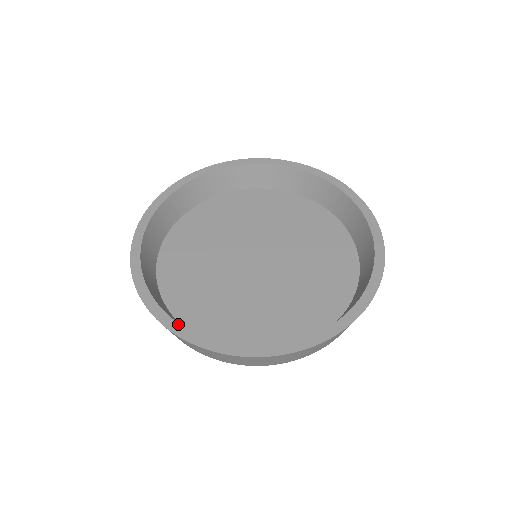
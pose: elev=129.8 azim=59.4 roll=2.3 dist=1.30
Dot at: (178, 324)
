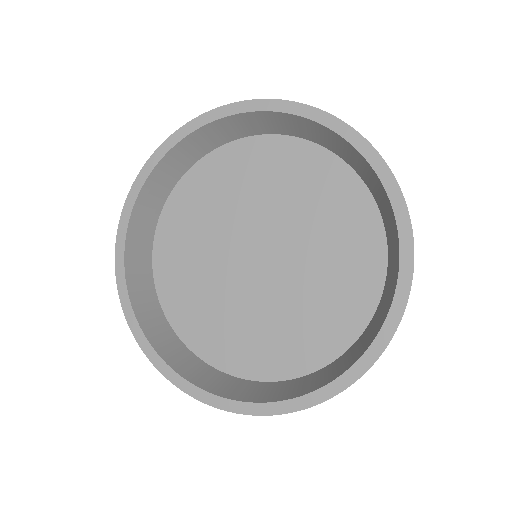
Dot at: (205, 392)
